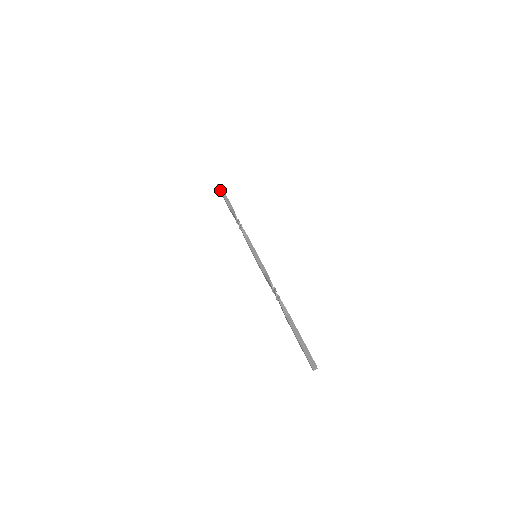
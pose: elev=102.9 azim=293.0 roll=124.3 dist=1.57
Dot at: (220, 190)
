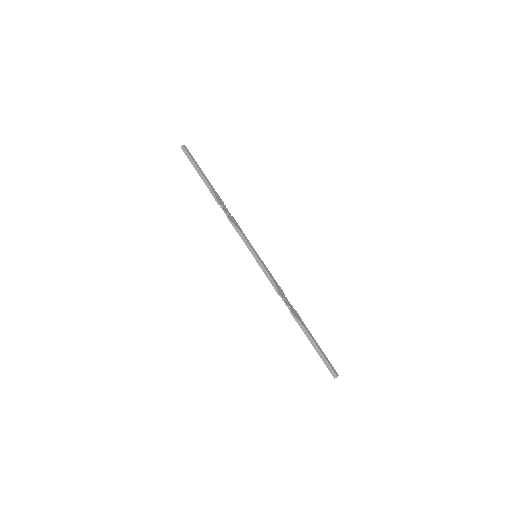
Dot at: (187, 157)
